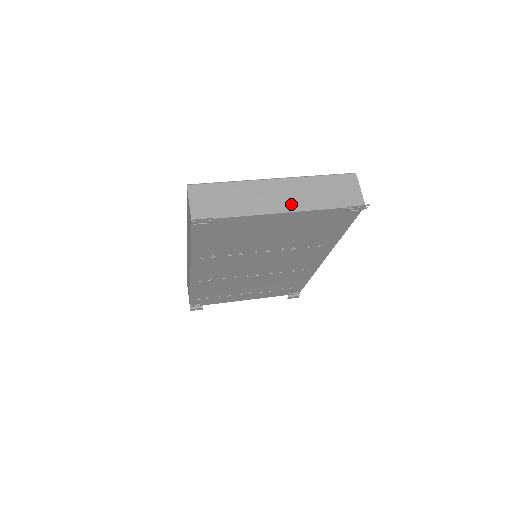
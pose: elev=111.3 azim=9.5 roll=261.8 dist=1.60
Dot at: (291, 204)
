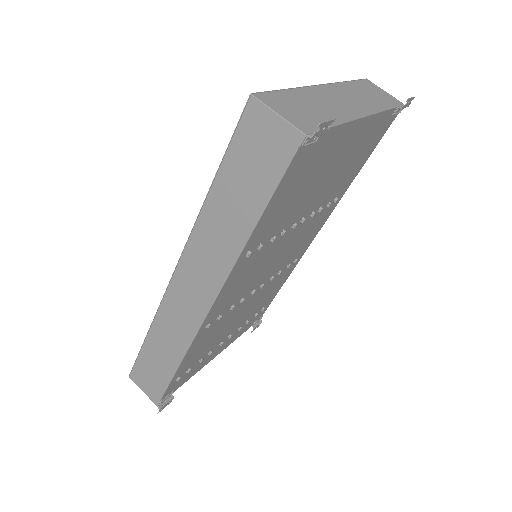
Dot at: (362, 107)
